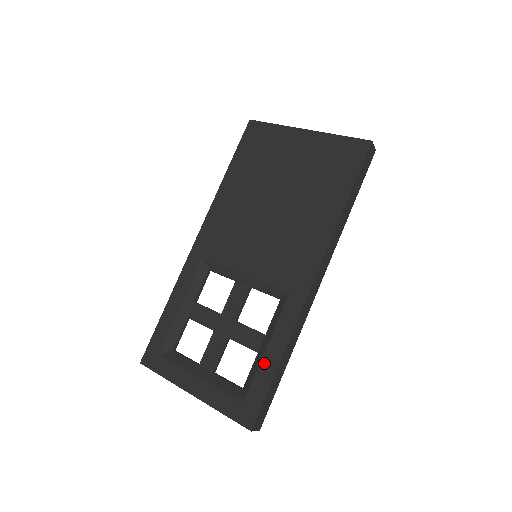
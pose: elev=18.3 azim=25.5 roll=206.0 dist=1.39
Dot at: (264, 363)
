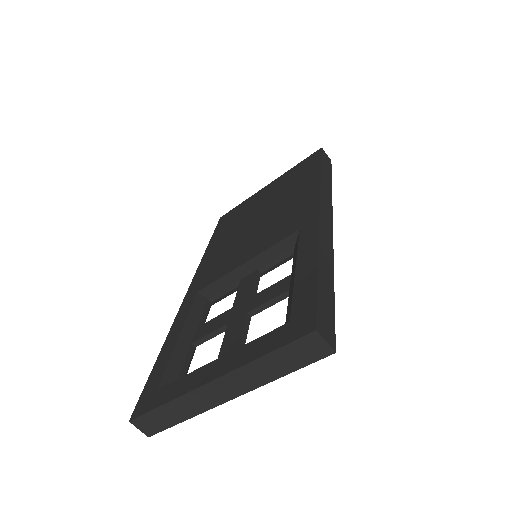
Dot at: (299, 277)
